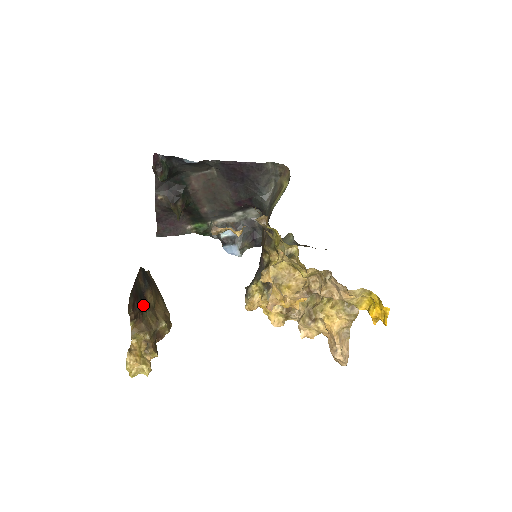
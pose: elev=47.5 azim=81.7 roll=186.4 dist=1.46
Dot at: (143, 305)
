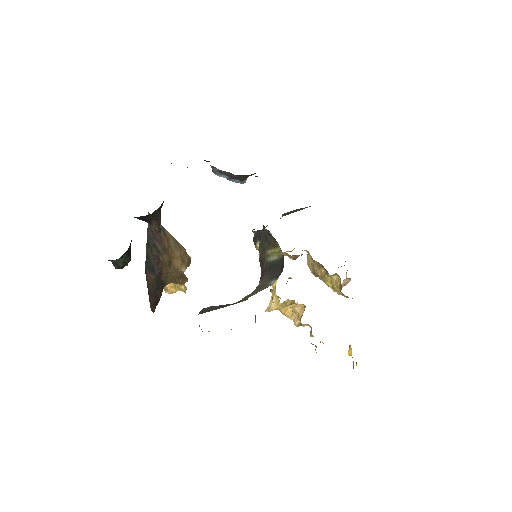
Dot at: (162, 282)
